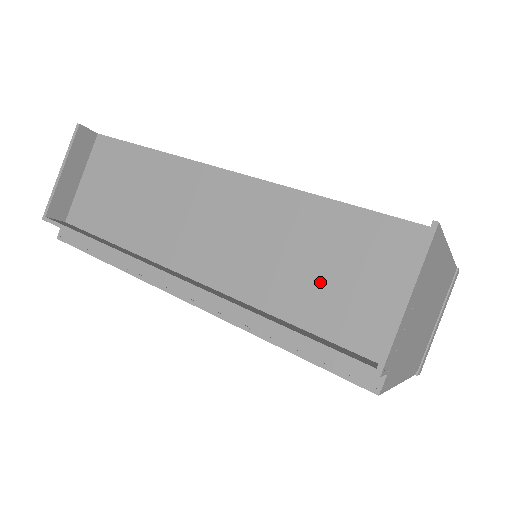
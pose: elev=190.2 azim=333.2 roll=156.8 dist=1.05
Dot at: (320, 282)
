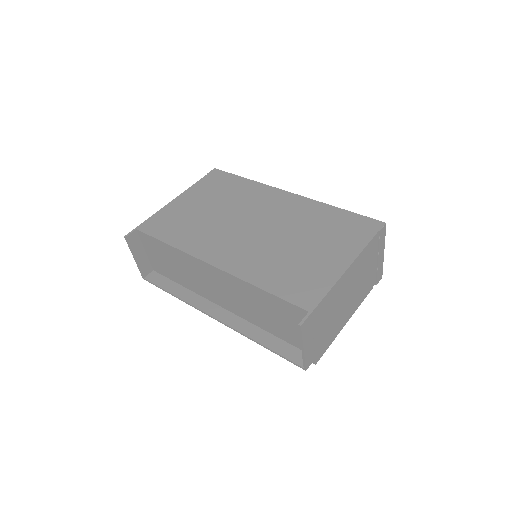
Dot at: (275, 322)
